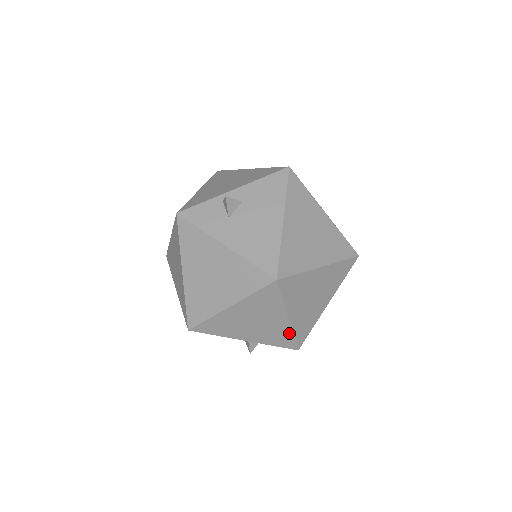
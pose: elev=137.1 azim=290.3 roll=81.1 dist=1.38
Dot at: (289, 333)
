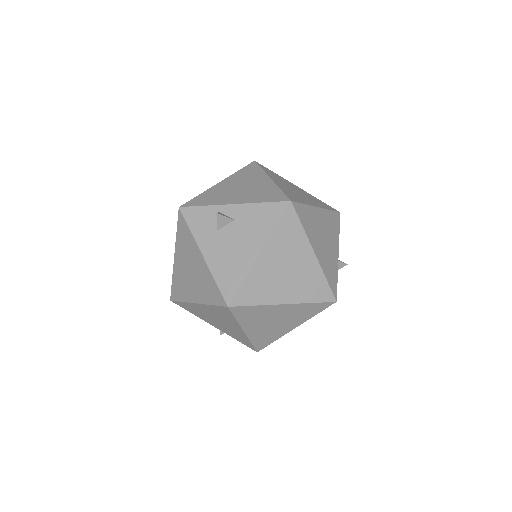
Dot at: (247, 339)
